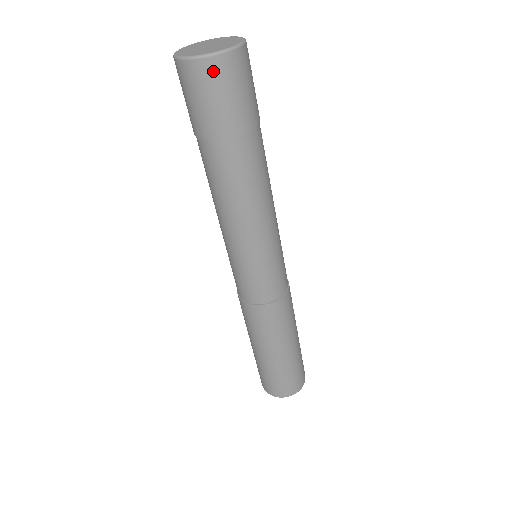
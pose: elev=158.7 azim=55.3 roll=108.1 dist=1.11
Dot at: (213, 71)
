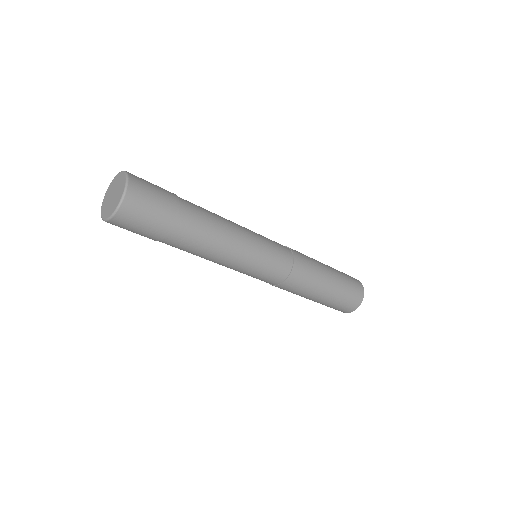
Dot at: (117, 224)
